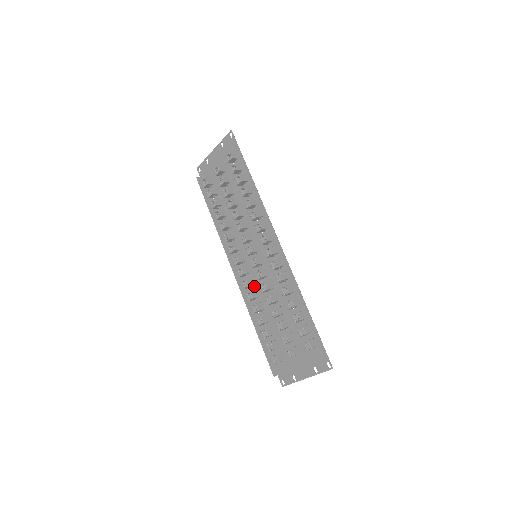
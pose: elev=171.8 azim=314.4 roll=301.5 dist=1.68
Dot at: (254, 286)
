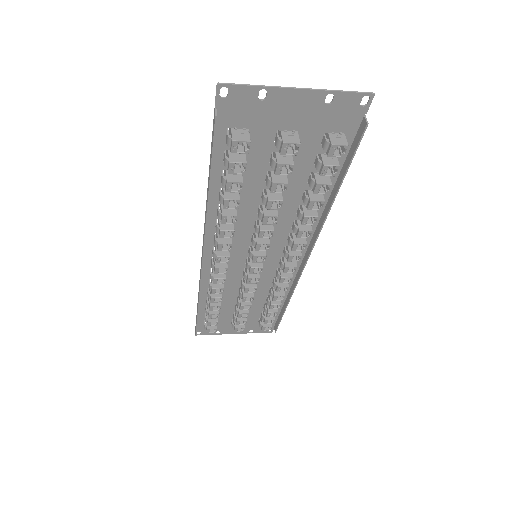
Dot at: occluded
